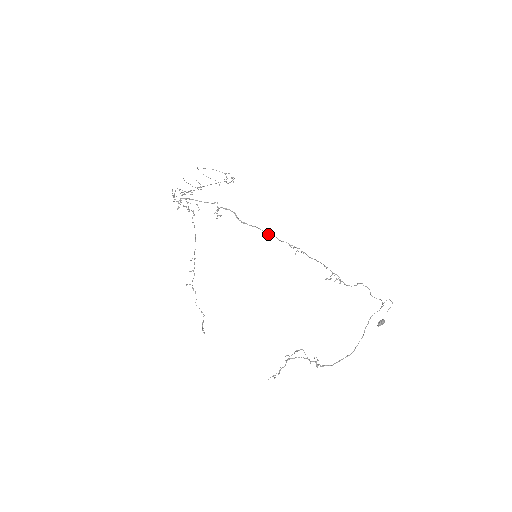
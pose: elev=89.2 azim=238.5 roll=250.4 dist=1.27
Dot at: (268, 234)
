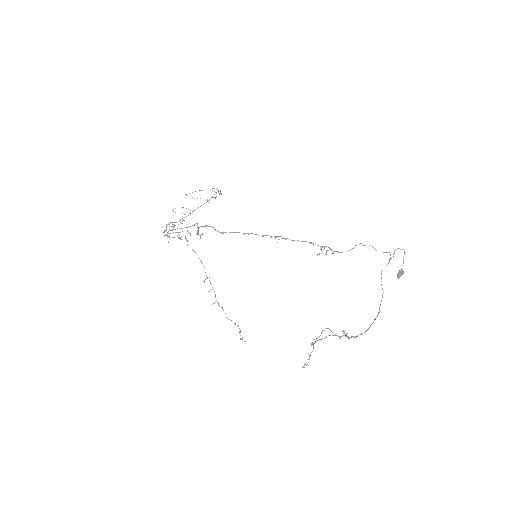
Dot at: (248, 234)
